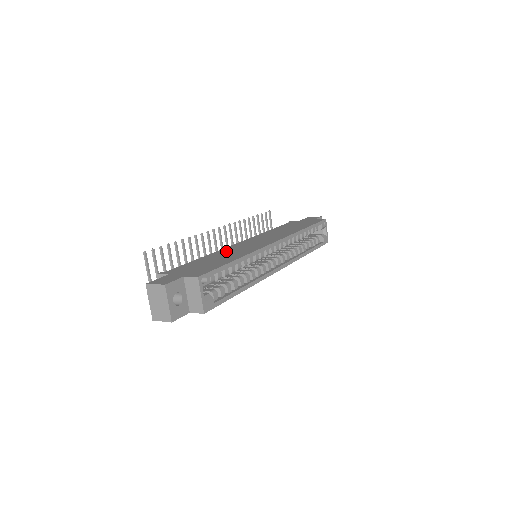
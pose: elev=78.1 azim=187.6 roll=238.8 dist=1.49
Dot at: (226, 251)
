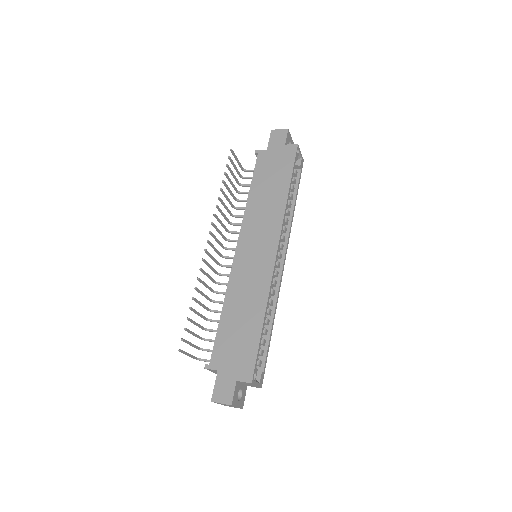
Dot at: (238, 290)
